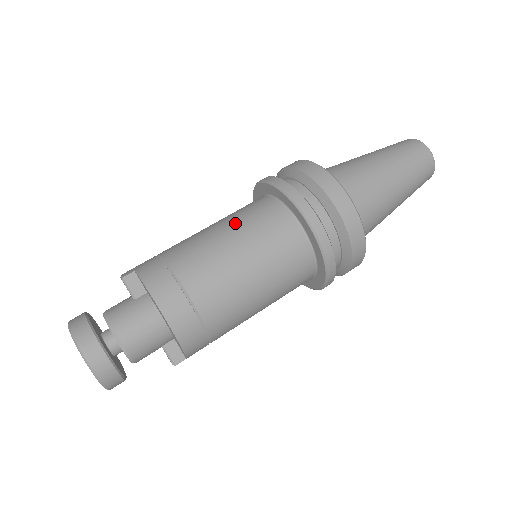
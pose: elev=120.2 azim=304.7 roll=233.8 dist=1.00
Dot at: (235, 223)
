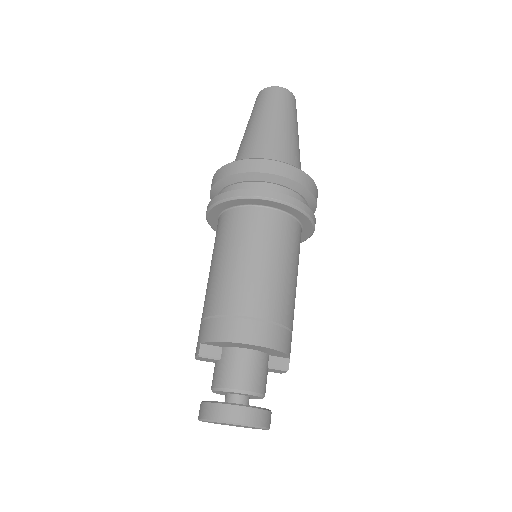
Dot at: (223, 249)
